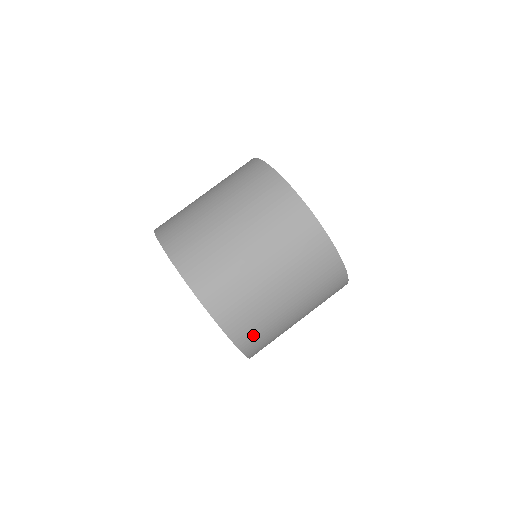
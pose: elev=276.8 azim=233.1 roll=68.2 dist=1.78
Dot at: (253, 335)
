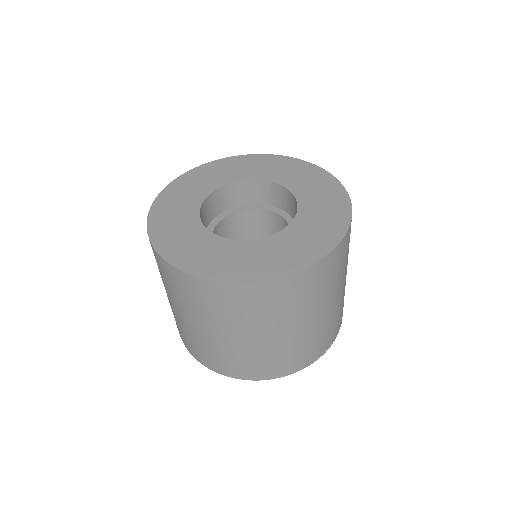
Dot at: (316, 349)
